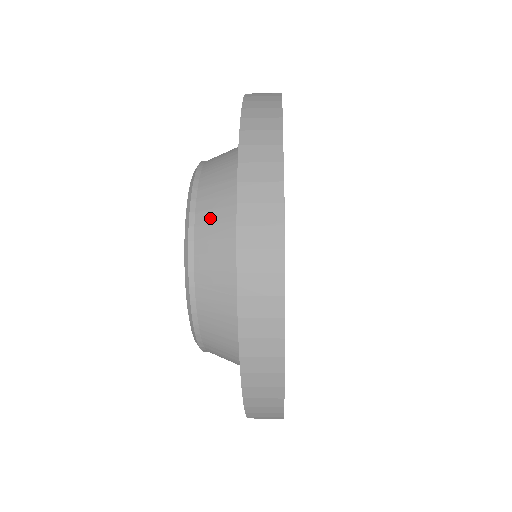
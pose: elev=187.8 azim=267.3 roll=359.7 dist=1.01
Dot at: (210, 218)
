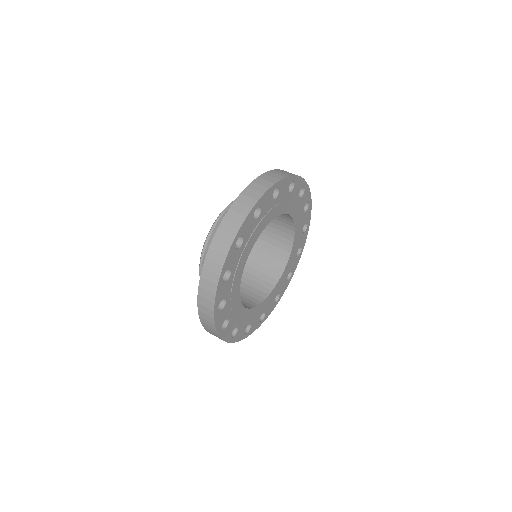
Dot at: occluded
